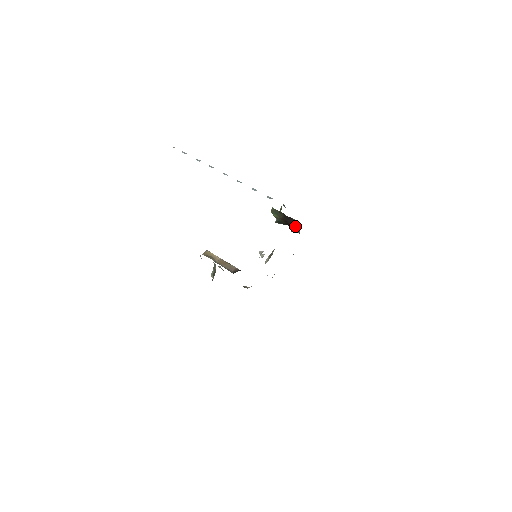
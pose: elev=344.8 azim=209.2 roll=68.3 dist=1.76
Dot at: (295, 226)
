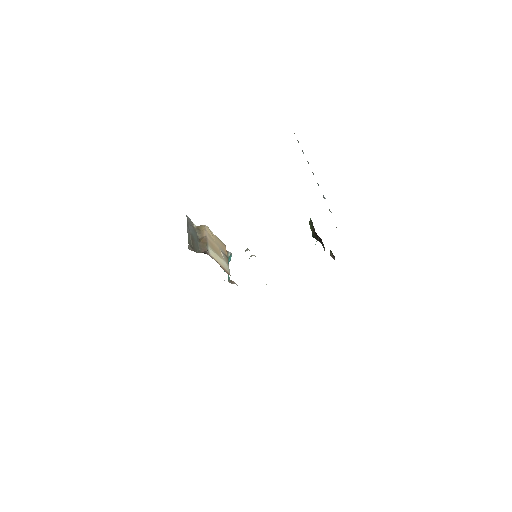
Dot at: (324, 248)
